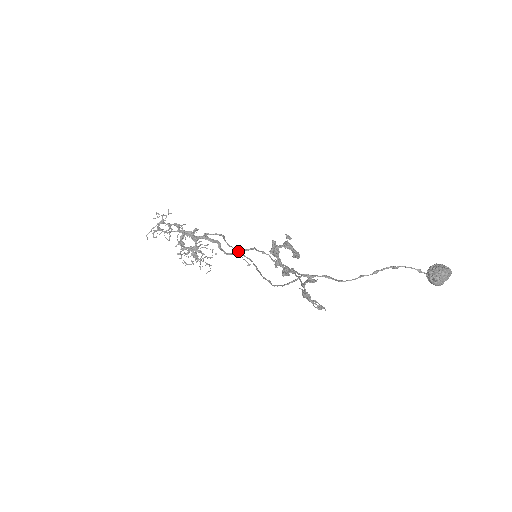
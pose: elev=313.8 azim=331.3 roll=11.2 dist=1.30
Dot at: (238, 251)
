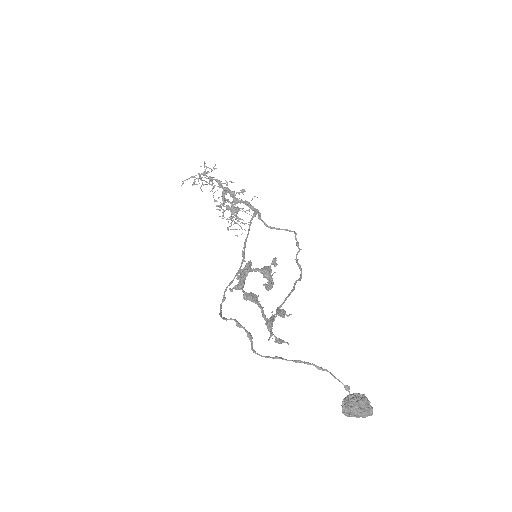
Dot at: (279, 228)
